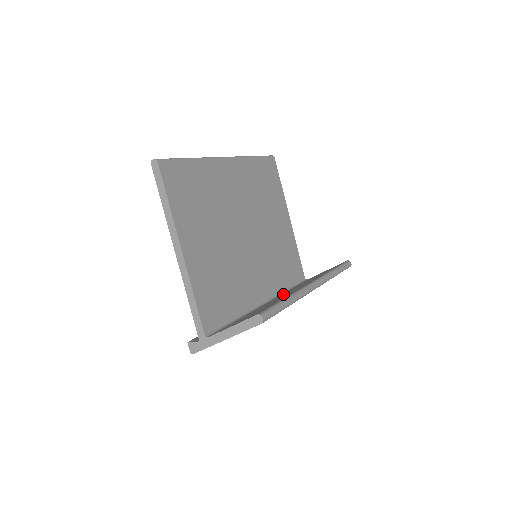
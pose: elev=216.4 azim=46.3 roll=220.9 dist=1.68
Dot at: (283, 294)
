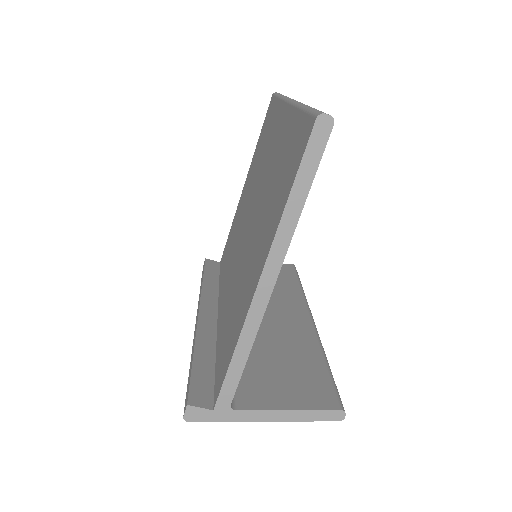
Dot at: occluded
